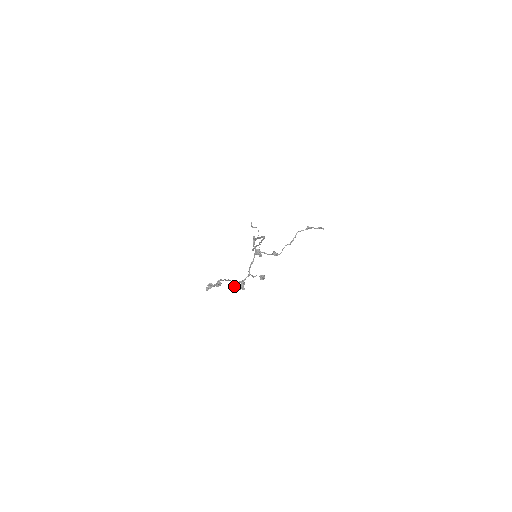
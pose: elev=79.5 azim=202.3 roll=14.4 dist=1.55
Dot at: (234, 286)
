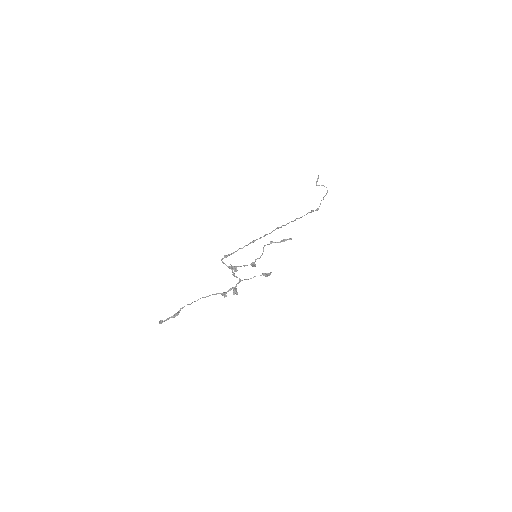
Dot at: (223, 295)
